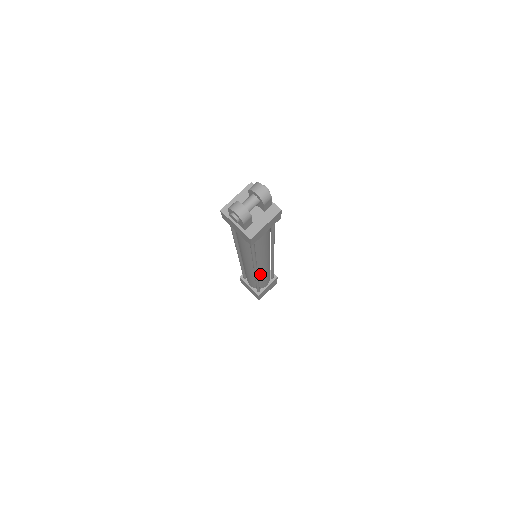
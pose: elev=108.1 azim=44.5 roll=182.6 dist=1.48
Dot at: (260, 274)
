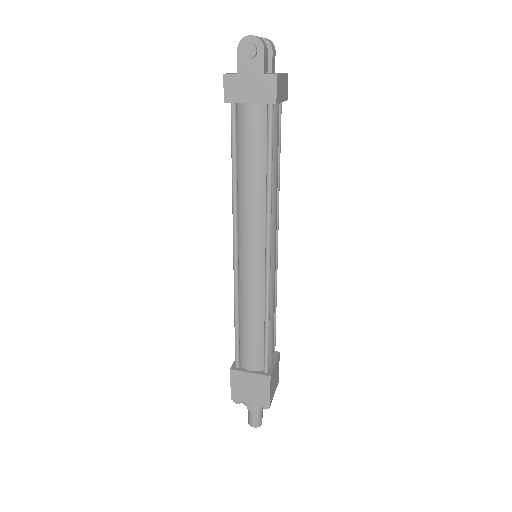
Dot at: occluded
